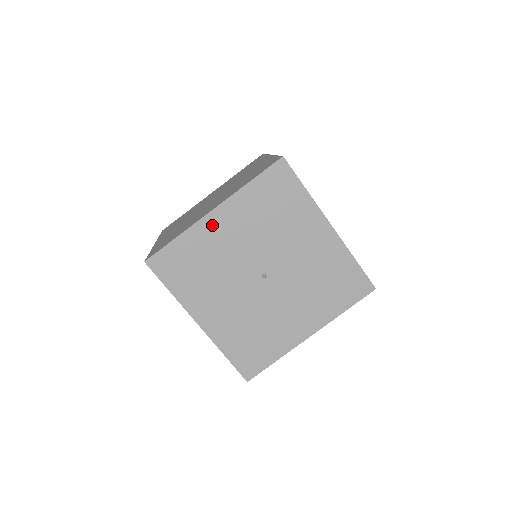
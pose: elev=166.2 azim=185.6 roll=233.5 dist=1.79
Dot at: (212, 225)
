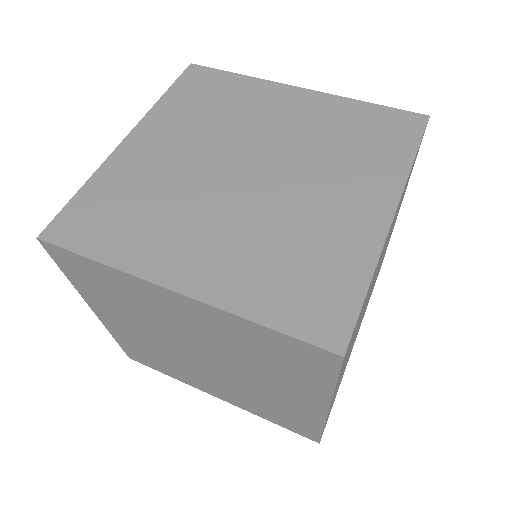
Dot at: (132, 152)
